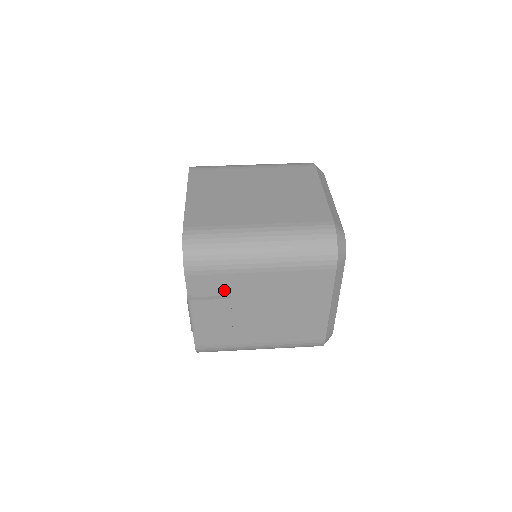
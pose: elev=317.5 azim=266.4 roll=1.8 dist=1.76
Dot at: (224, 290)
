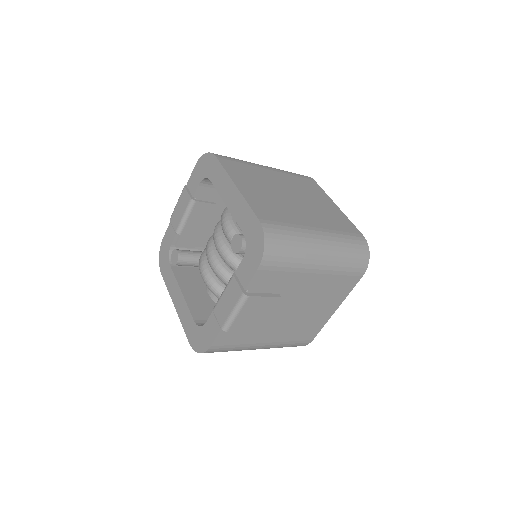
Dot at: (277, 288)
